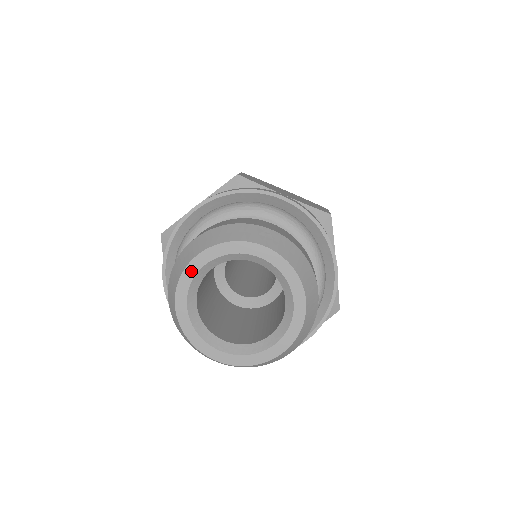
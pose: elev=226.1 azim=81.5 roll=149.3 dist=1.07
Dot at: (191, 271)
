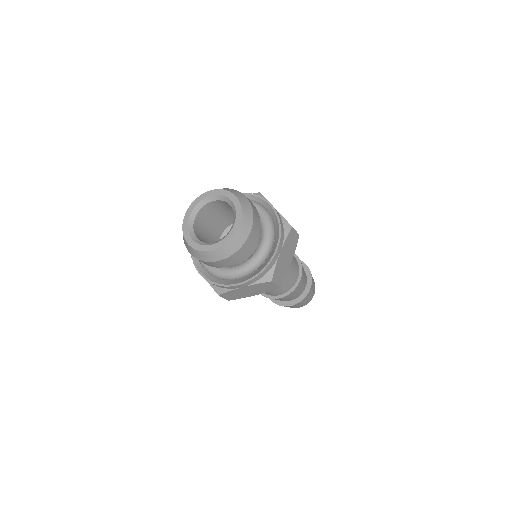
Dot at: (185, 222)
